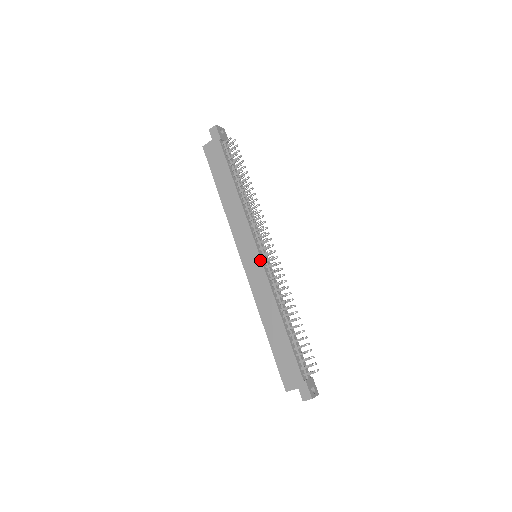
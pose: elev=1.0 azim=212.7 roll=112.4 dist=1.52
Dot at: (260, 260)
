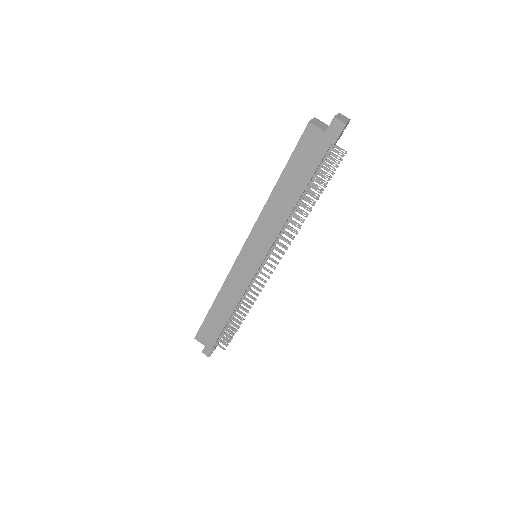
Dot at: (256, 270)
